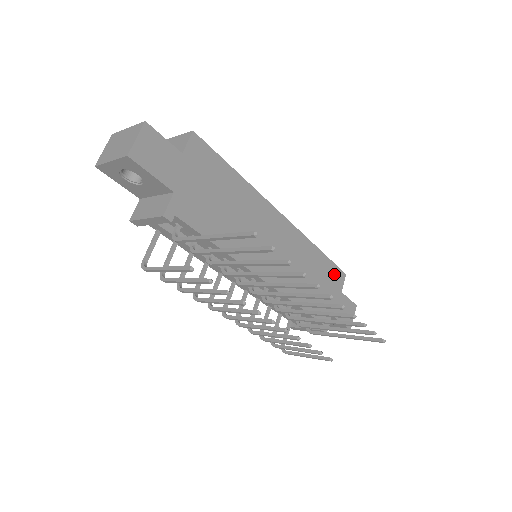
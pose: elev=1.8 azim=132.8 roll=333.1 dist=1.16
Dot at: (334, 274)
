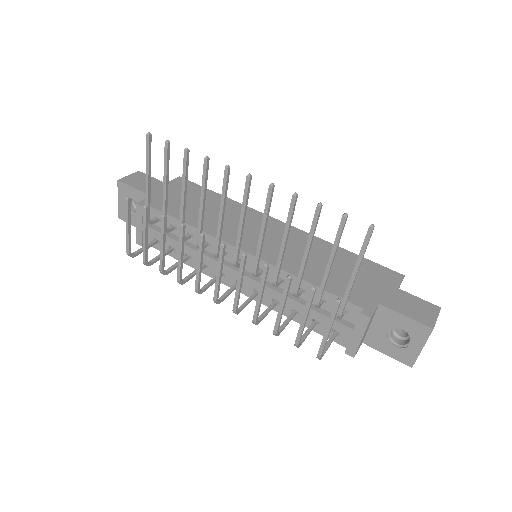
Dot at: (377, 271)
